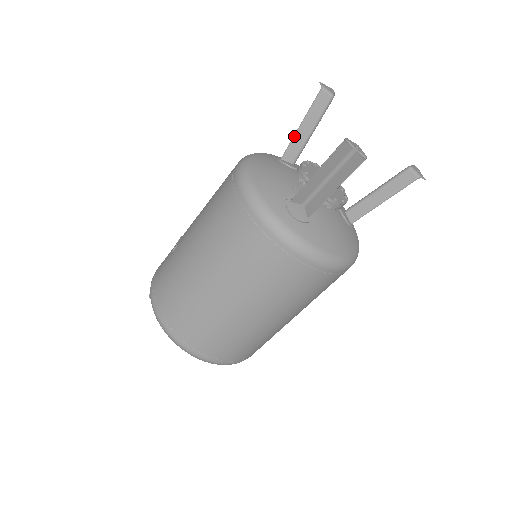
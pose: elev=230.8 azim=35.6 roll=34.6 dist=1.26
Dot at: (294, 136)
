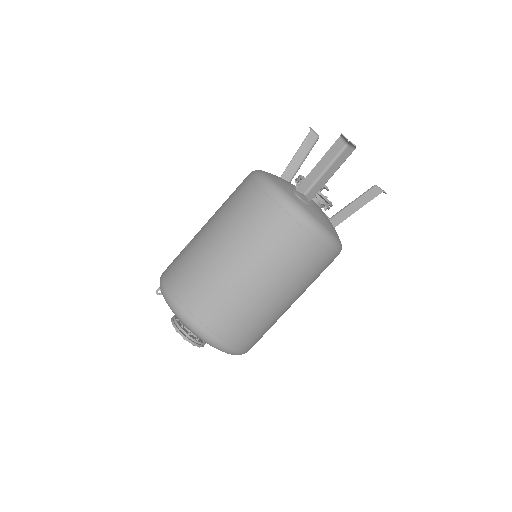
Dot at: (290, 162)
